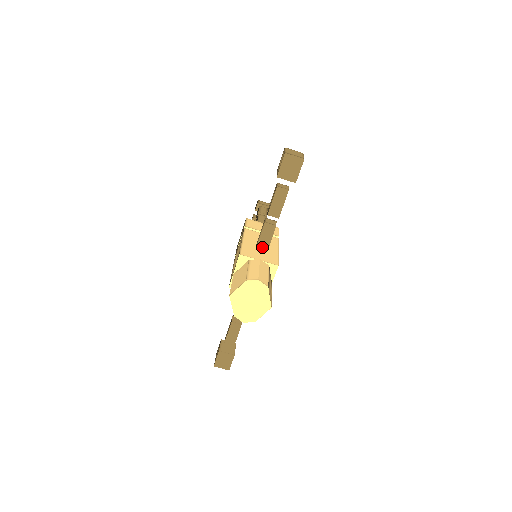
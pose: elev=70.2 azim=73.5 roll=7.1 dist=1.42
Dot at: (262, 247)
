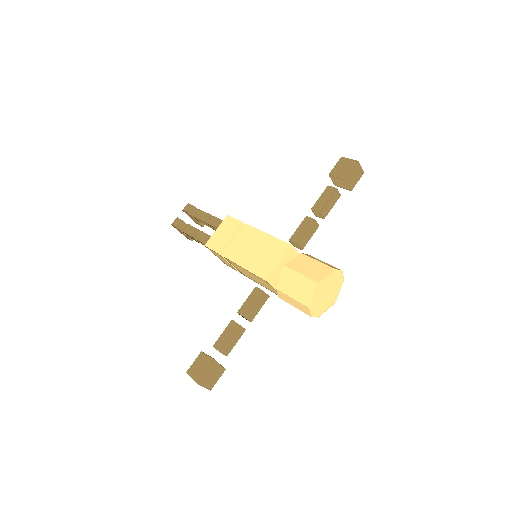
Dot at: (301, 244)
